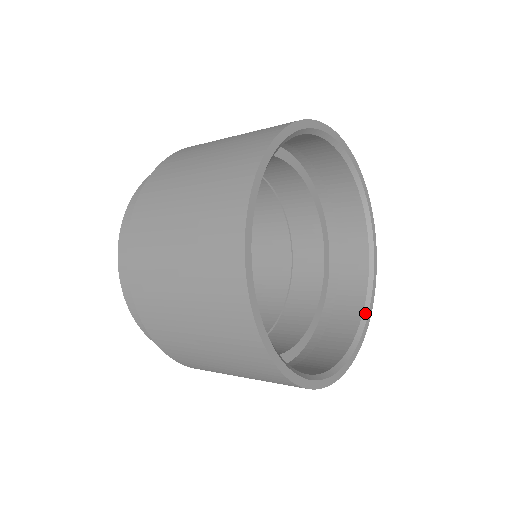
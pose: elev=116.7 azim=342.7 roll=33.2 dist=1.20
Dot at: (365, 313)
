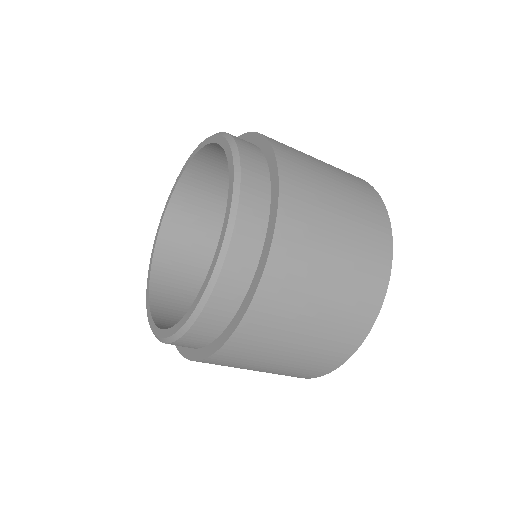
Dot at: occluded
